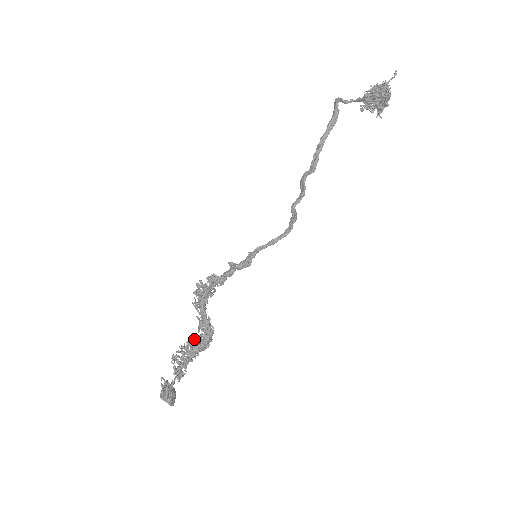
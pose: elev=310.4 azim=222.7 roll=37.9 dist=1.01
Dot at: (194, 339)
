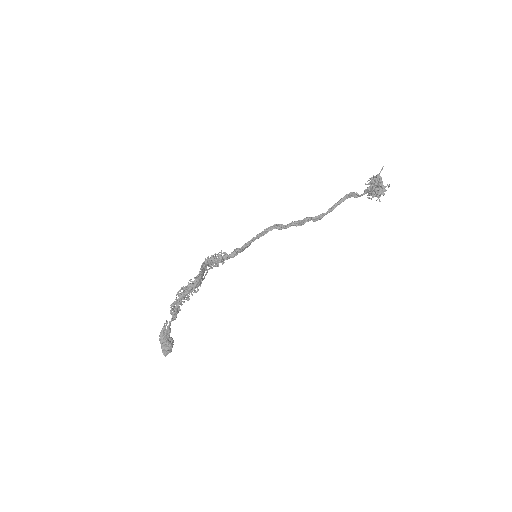
Dot at: occluded
